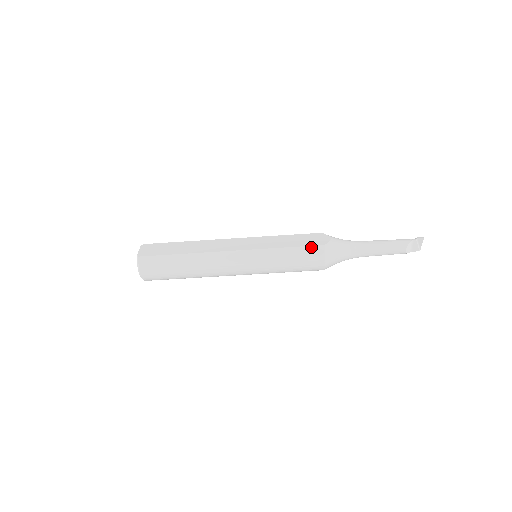
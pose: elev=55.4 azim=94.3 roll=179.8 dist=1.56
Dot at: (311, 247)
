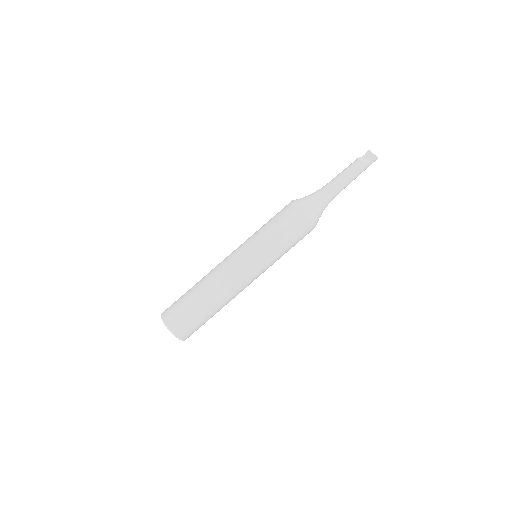
Dot at: (283, 208)
